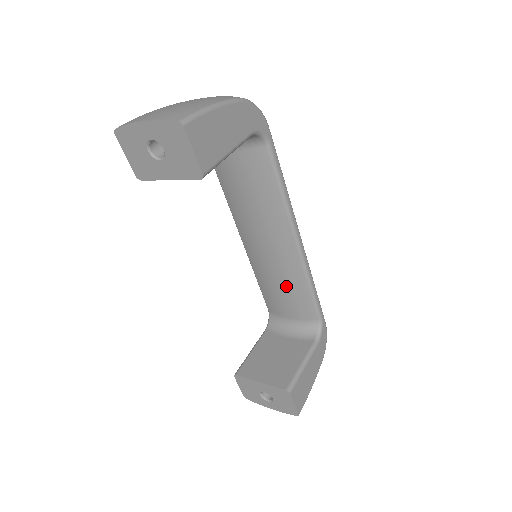
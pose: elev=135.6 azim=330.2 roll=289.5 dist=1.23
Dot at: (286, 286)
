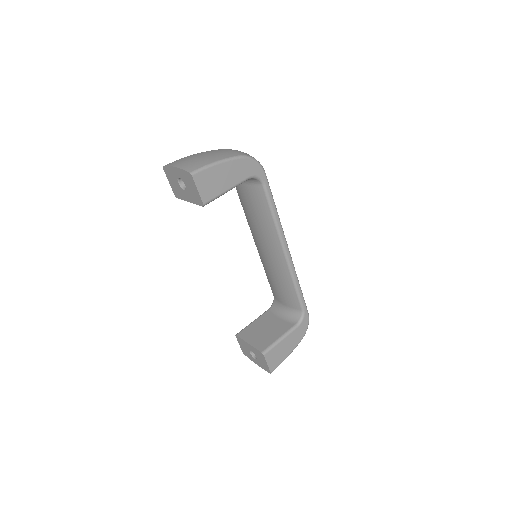
Dot at: (280, 281)
